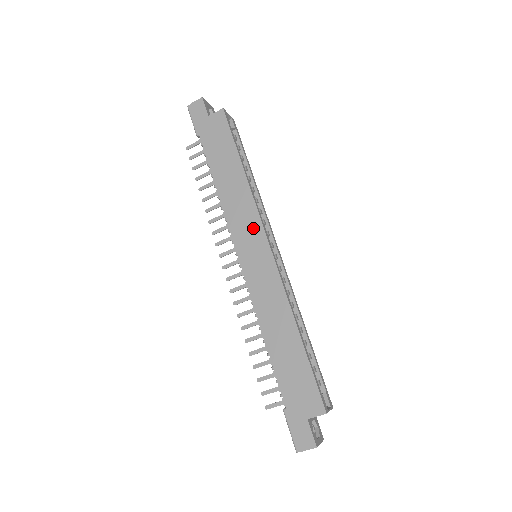
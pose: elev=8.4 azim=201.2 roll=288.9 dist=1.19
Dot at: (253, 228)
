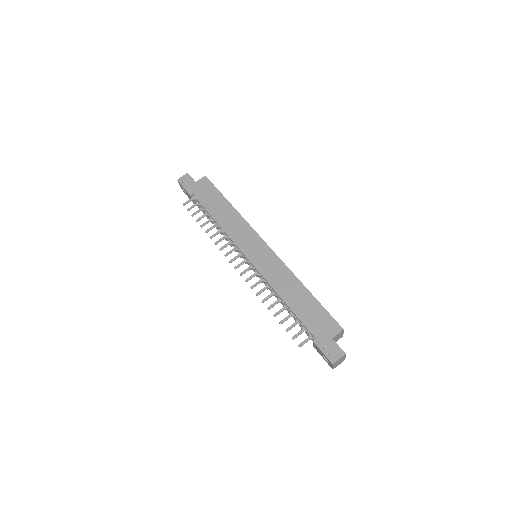
Dot at: (250, 236)
